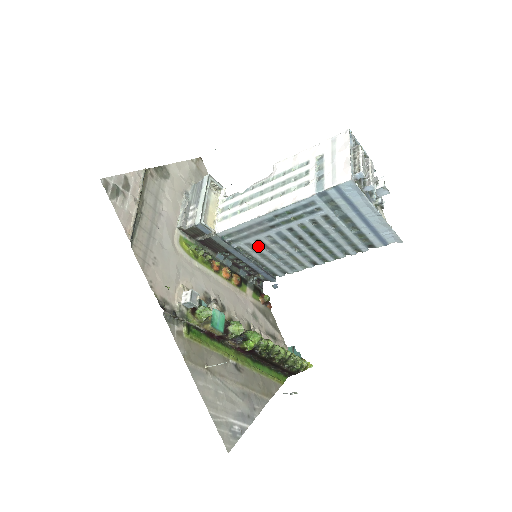
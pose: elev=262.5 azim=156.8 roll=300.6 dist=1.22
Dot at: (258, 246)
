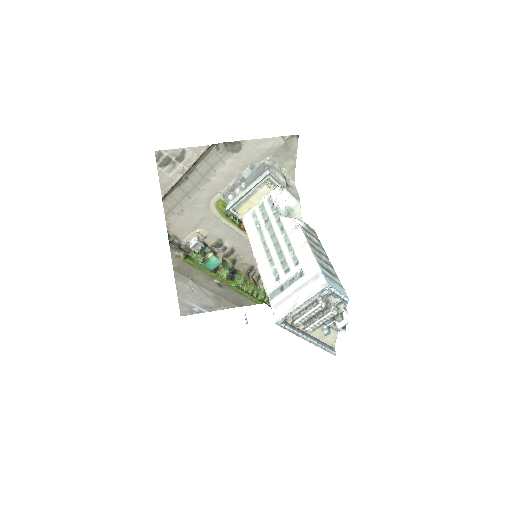
Dot at: occluded
